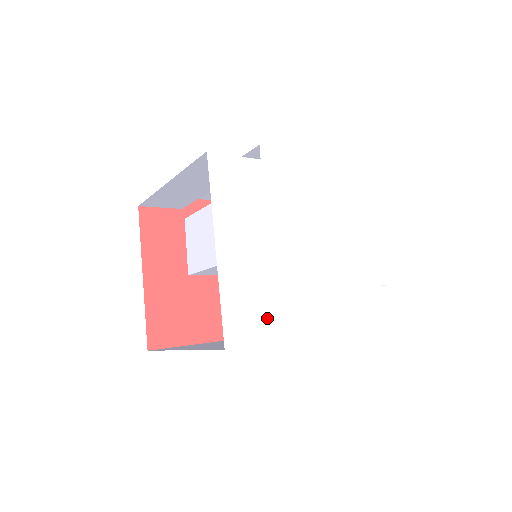
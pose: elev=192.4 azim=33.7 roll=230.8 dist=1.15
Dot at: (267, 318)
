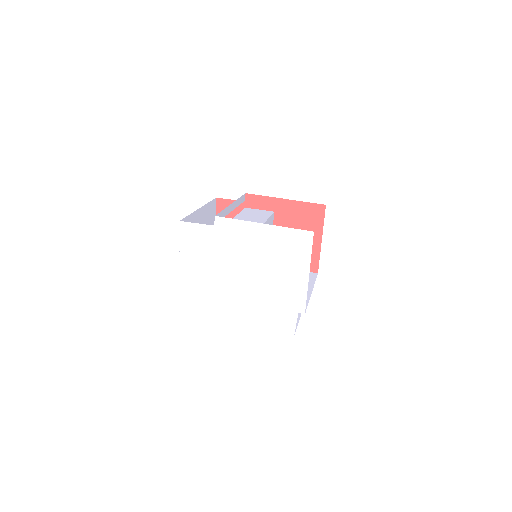
Dot at: (205, 310)
